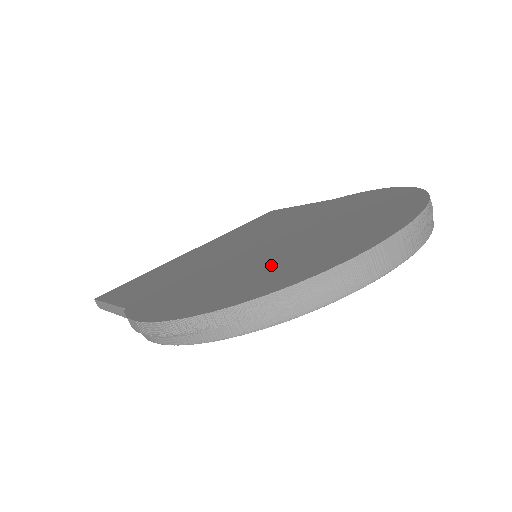
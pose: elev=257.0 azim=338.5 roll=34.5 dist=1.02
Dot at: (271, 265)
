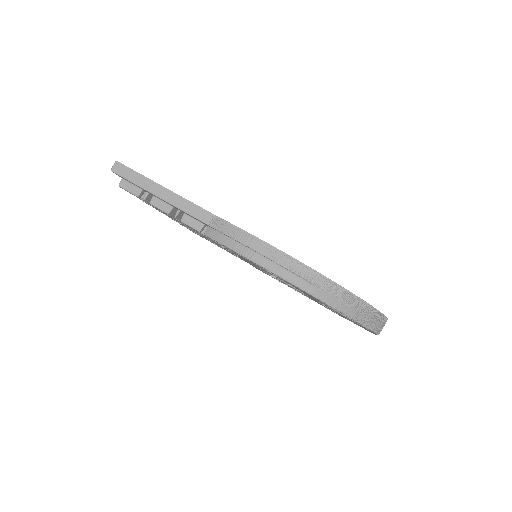
Dot at: occluded
